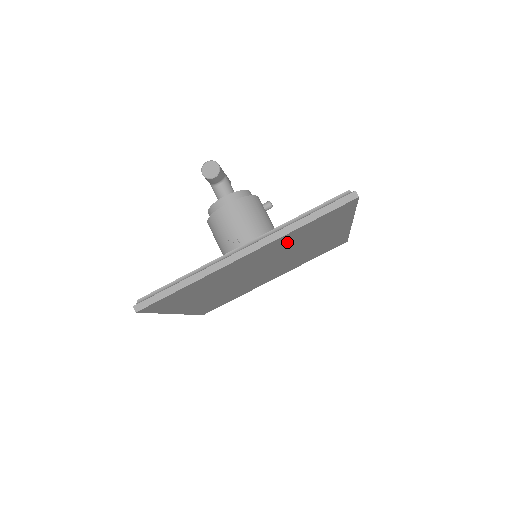
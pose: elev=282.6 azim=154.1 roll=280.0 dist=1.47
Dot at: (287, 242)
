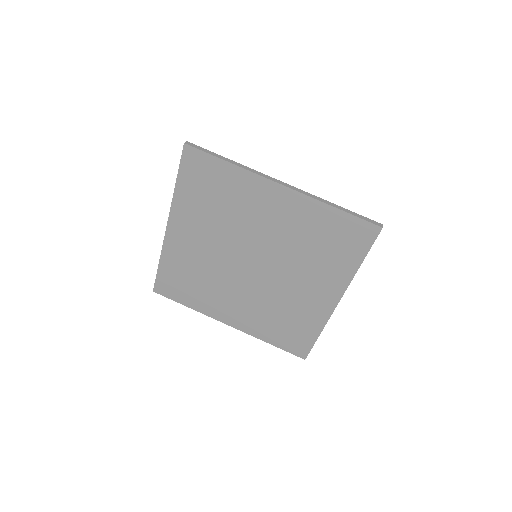
Dot at: (305, 225)
